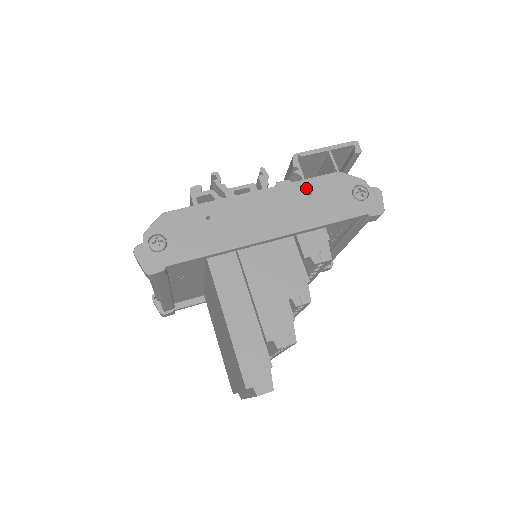
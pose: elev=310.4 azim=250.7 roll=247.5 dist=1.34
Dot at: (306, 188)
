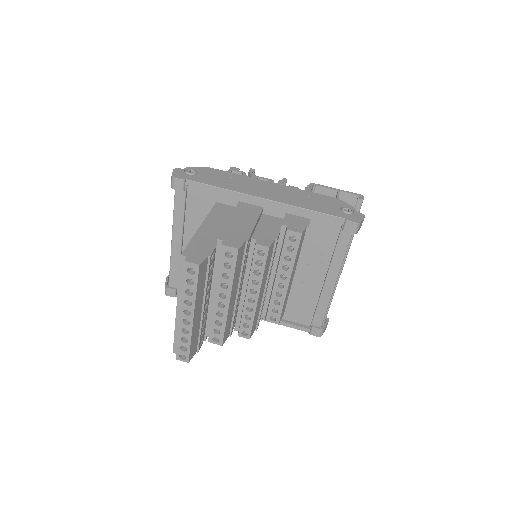
Dot at: (308, 194)
